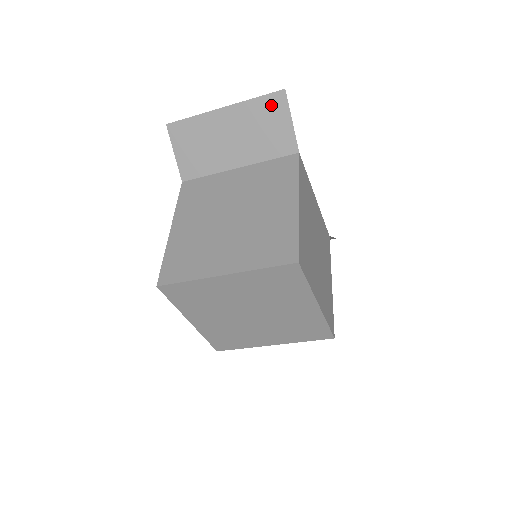
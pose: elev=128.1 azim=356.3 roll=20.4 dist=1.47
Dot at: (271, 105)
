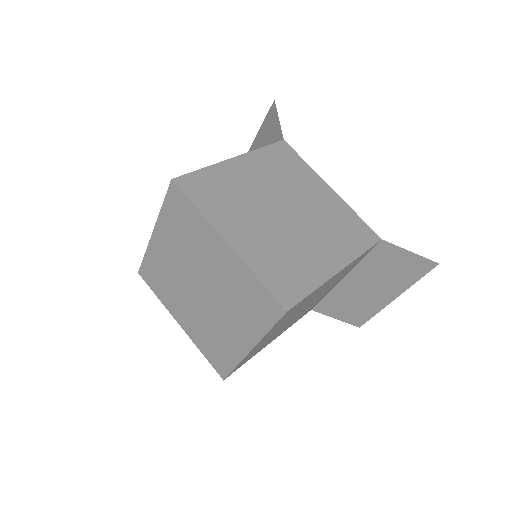
Dot at: (269, 119)
